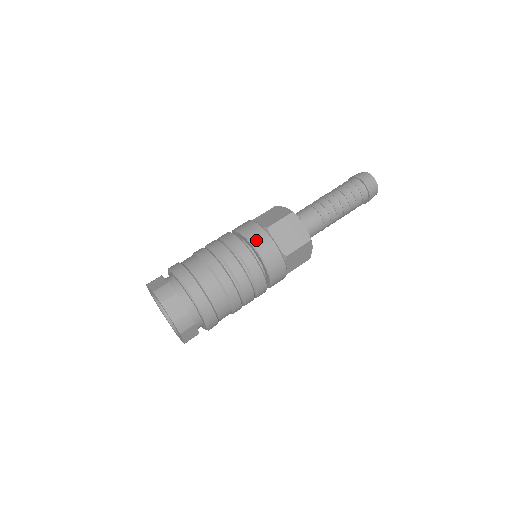
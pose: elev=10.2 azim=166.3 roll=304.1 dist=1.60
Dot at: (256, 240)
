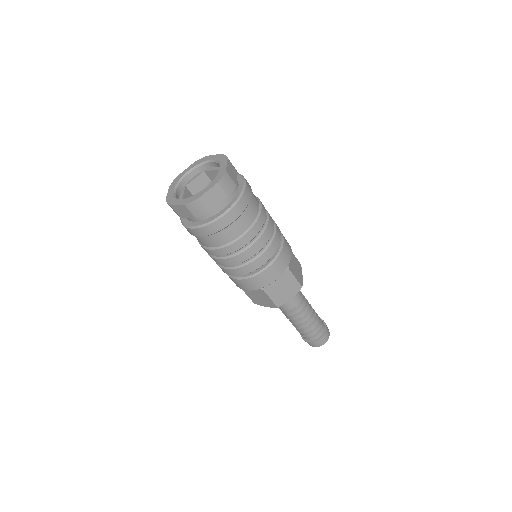
Dot at: occluded
